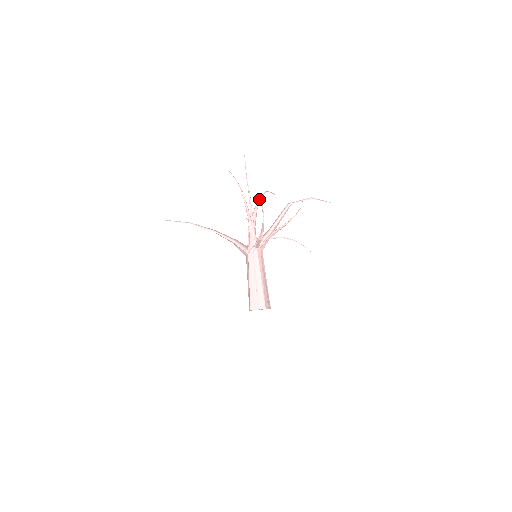
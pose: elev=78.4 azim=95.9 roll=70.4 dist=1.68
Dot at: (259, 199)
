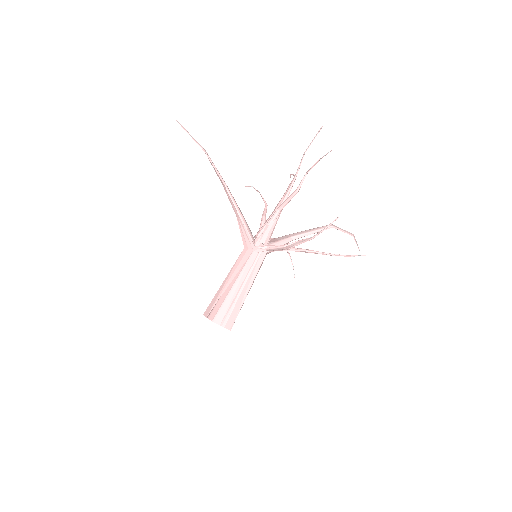
Dot at: occluded
